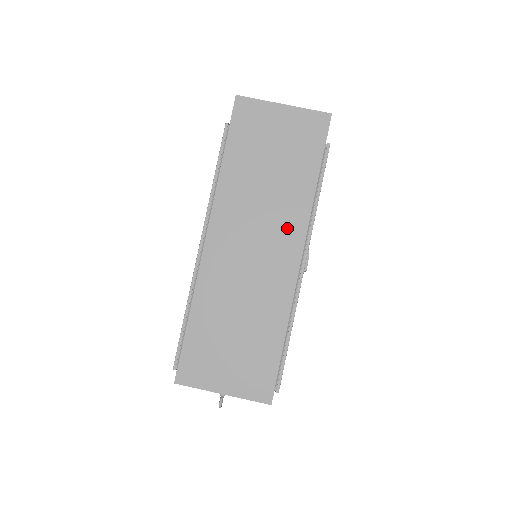
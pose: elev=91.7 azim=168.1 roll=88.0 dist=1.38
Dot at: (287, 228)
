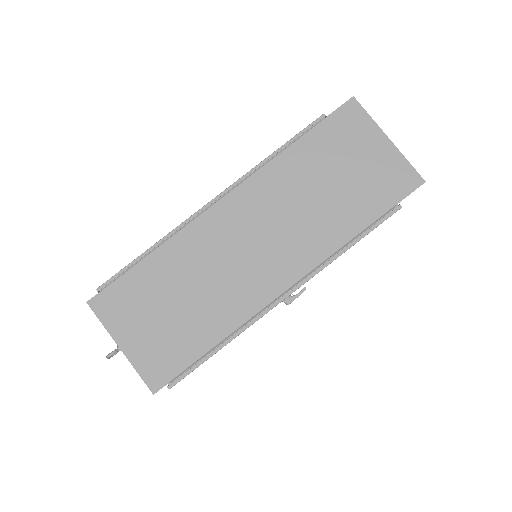
Dot at: (300, 250)
